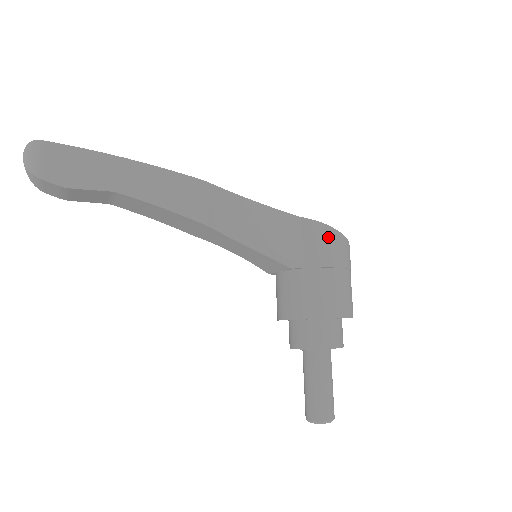
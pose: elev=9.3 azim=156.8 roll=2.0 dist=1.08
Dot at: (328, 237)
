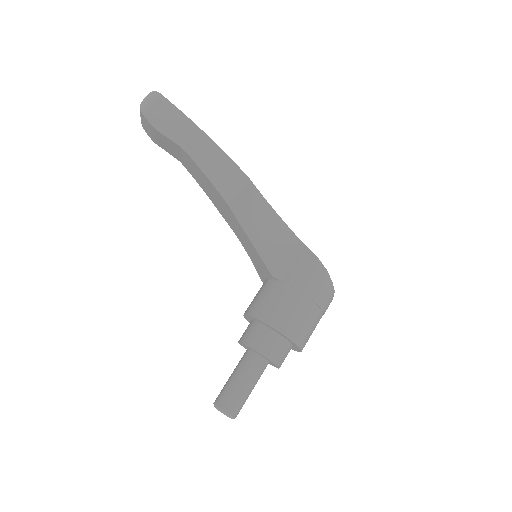
Dot at: (316, 271)
